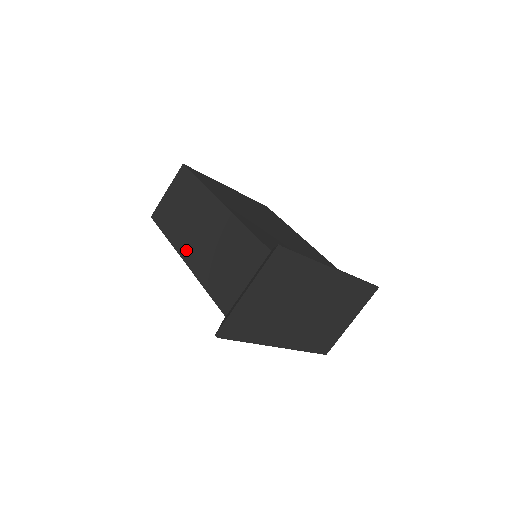
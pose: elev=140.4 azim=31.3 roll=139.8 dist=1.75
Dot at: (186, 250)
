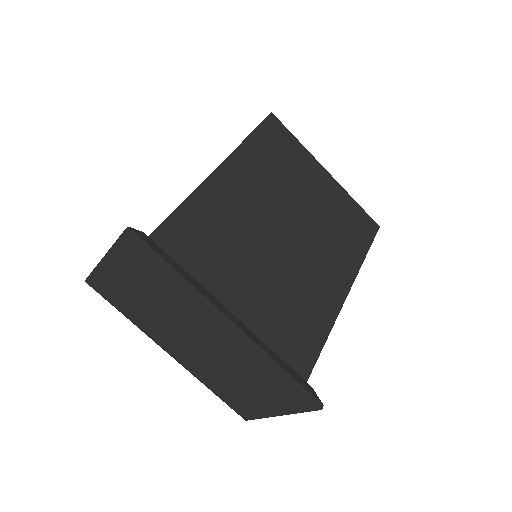
Dot at: occluded
